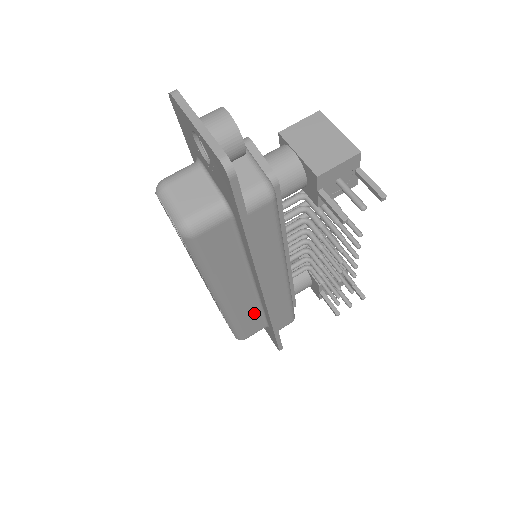
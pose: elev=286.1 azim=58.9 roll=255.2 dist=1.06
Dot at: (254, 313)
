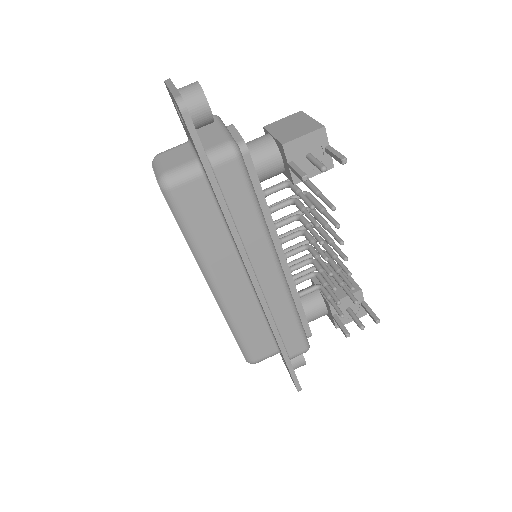
Dot at: (257, 322)
